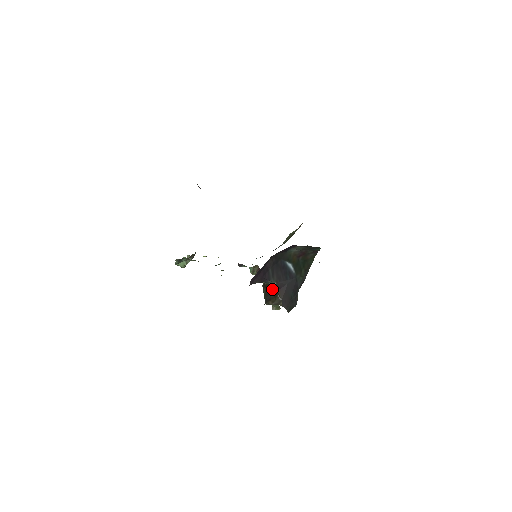
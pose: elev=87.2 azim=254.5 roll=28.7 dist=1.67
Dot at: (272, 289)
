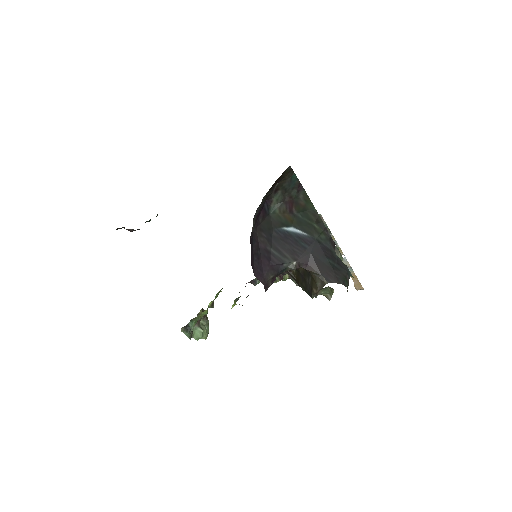
Dot at: (303, 275)
